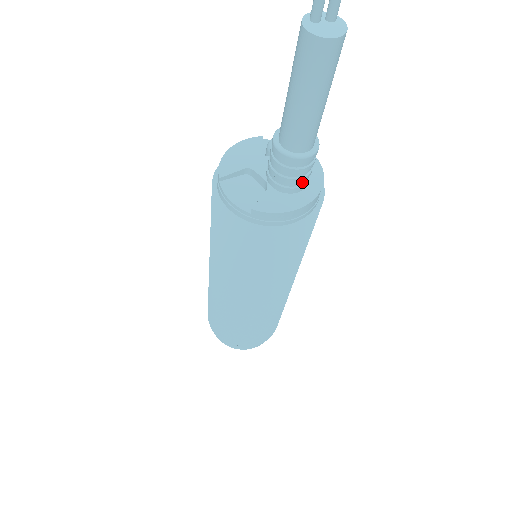
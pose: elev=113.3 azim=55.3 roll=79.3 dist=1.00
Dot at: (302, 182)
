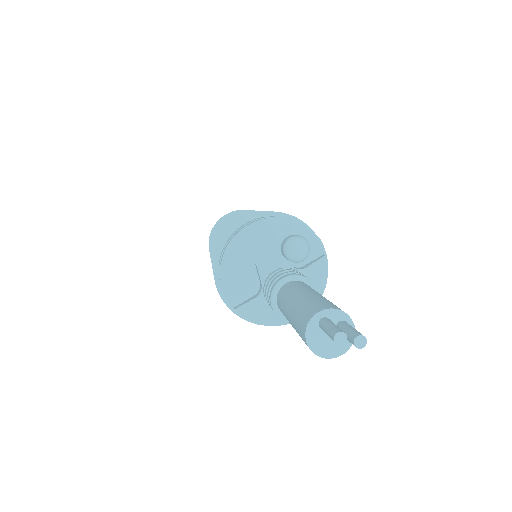
Dot at: occluded
